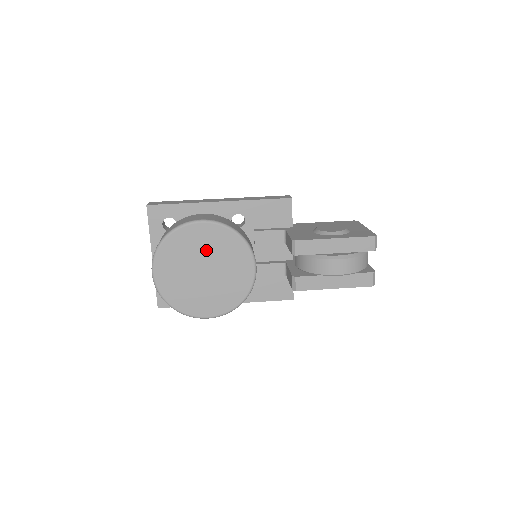
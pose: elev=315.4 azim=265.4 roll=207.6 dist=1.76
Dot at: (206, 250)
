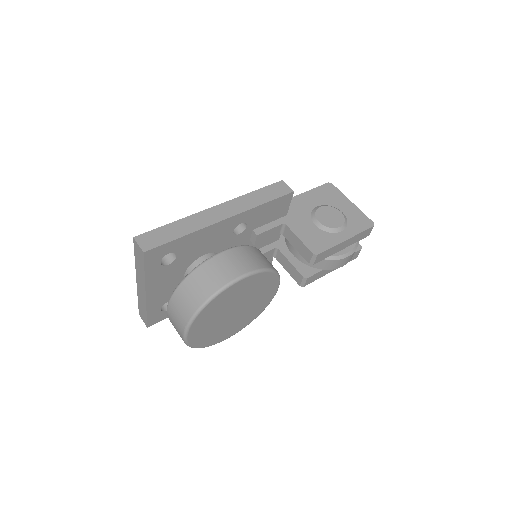
Dot at: (241, 296)
